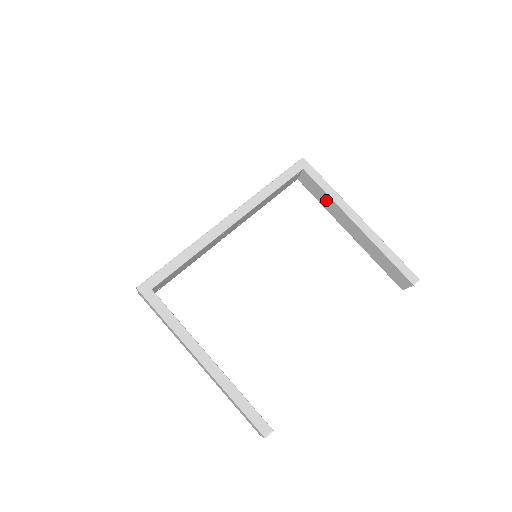
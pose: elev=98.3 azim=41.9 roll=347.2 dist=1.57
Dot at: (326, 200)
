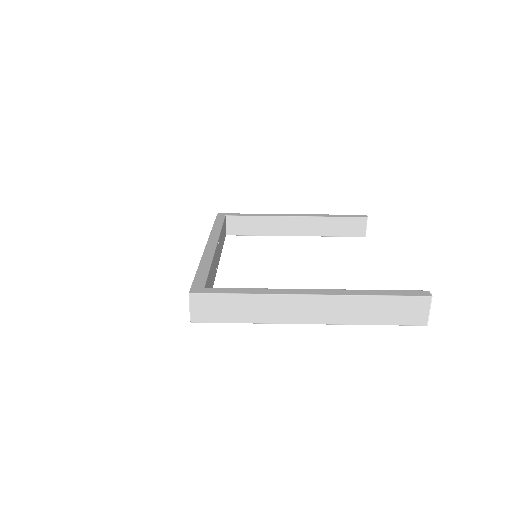
Dot at: (260, 224)
